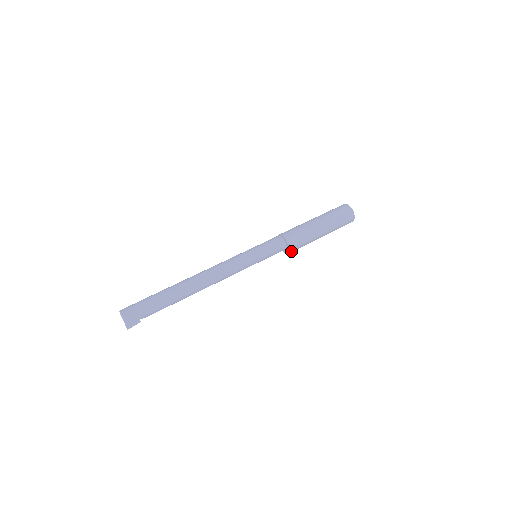
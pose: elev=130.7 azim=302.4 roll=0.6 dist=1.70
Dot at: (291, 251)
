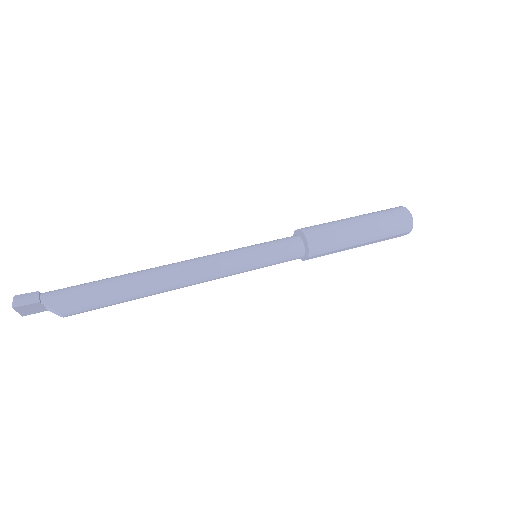
Dot at: (311, 243)
